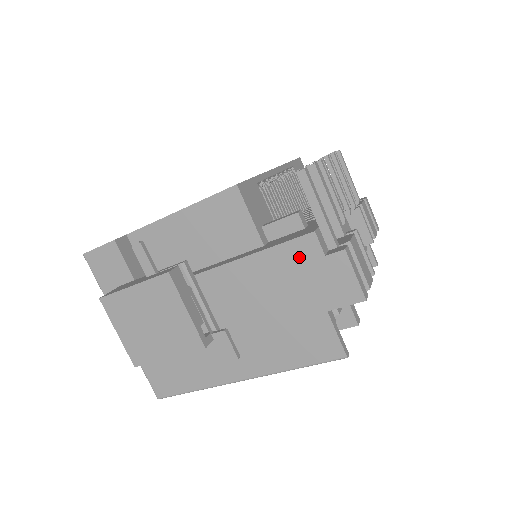
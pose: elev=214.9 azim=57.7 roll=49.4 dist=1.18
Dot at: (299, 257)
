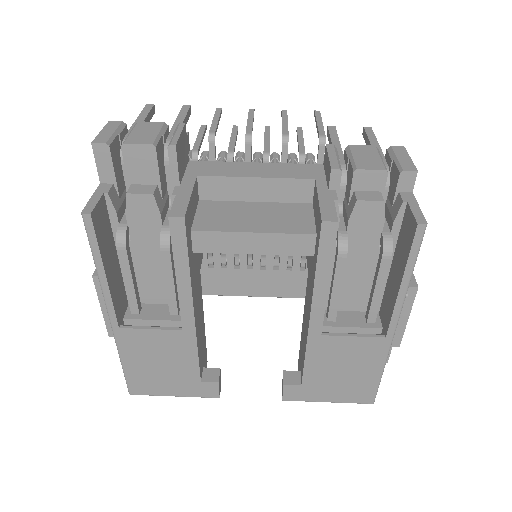
Dot at: occluded
